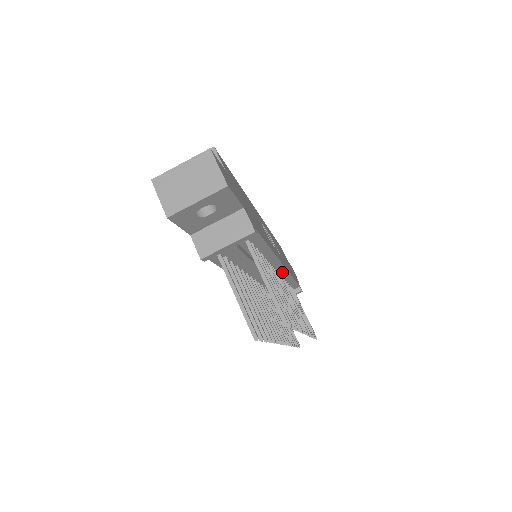
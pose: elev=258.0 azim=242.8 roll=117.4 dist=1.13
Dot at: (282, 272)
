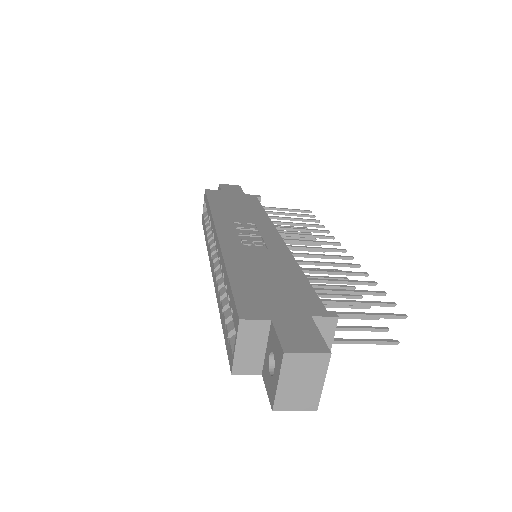
Dot at: occluded
